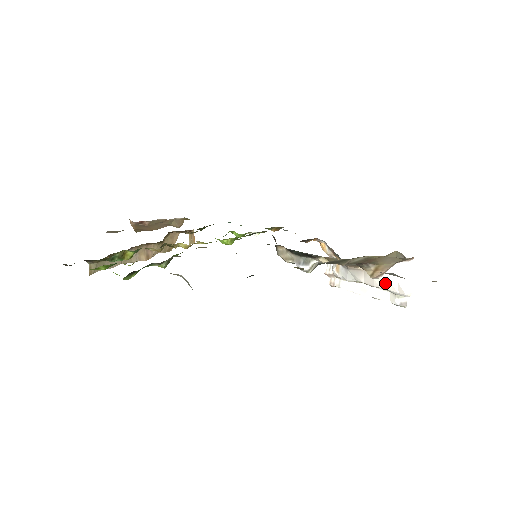
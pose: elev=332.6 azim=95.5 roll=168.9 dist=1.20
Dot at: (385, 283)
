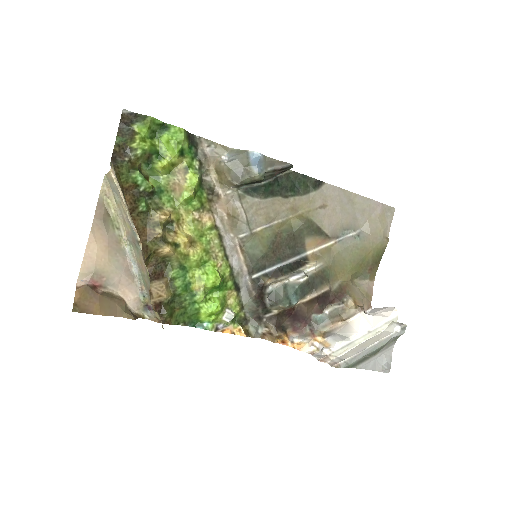
Dot at: (372, 319)
